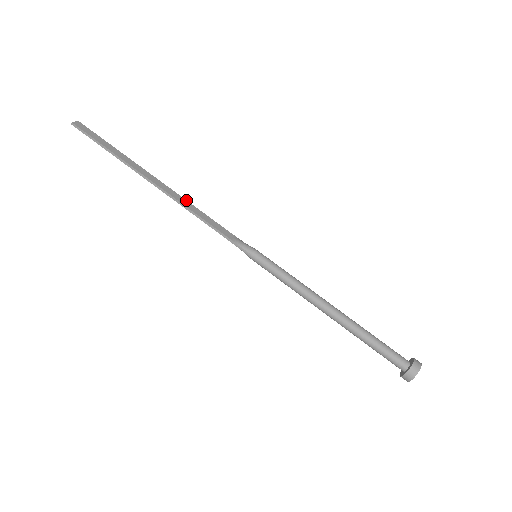
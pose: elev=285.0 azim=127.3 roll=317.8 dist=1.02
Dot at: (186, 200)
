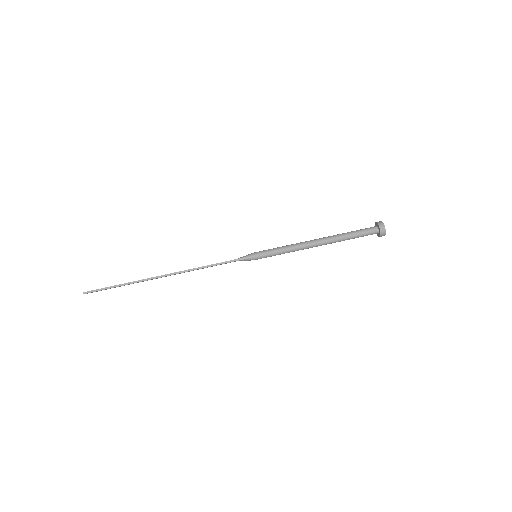
Dot at: occluded
